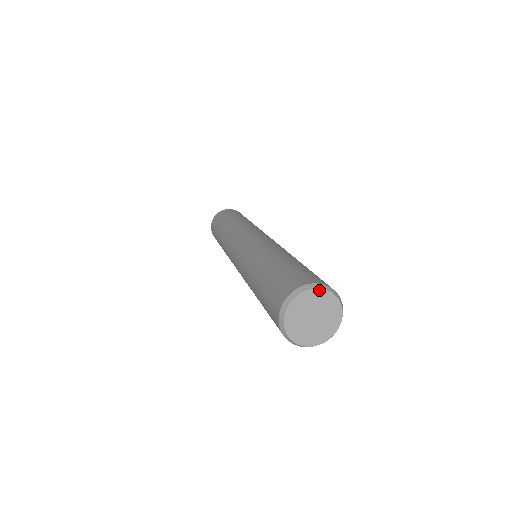
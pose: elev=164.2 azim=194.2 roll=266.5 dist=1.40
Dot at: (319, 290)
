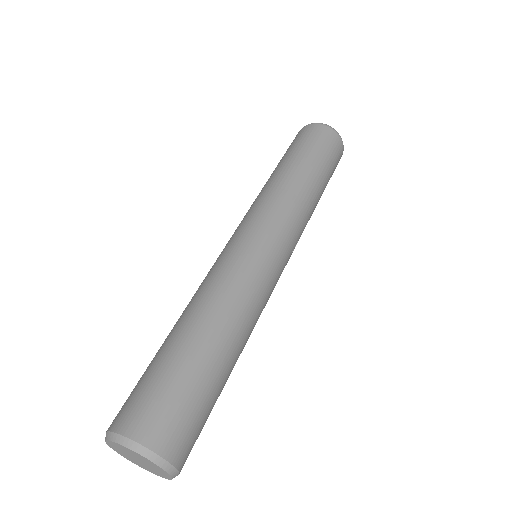
Dot at: (145, 458)
